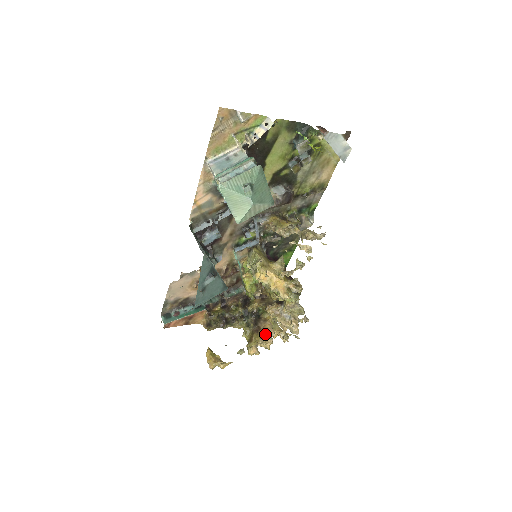
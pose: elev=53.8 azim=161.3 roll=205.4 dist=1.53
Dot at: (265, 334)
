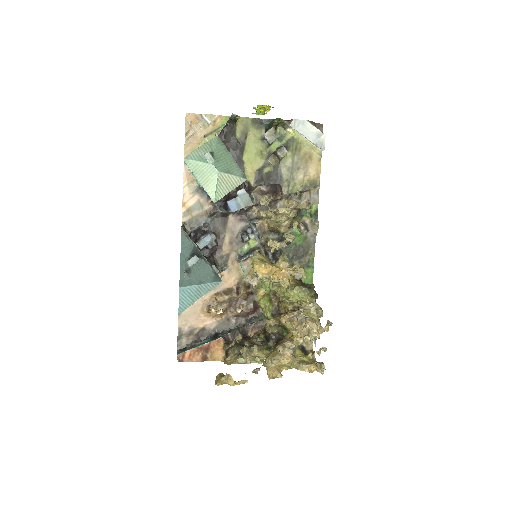
Dot at: (281, 344)
